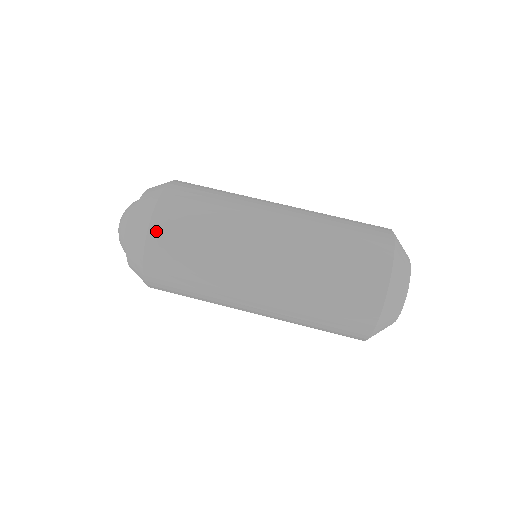
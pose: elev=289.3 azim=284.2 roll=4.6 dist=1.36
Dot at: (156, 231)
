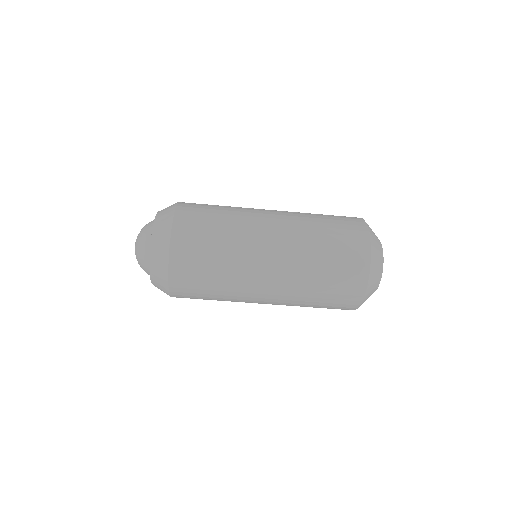
Dot at: (177, 248)
